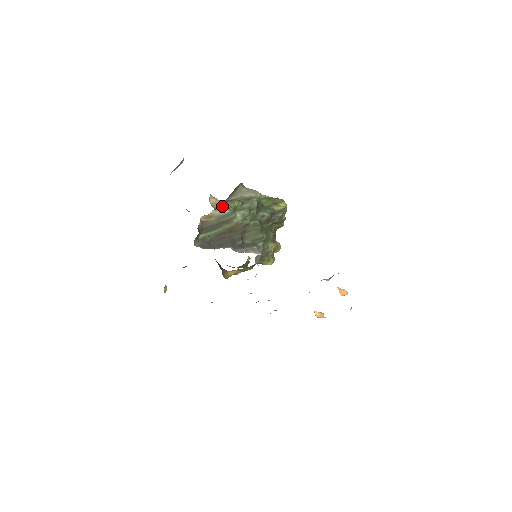
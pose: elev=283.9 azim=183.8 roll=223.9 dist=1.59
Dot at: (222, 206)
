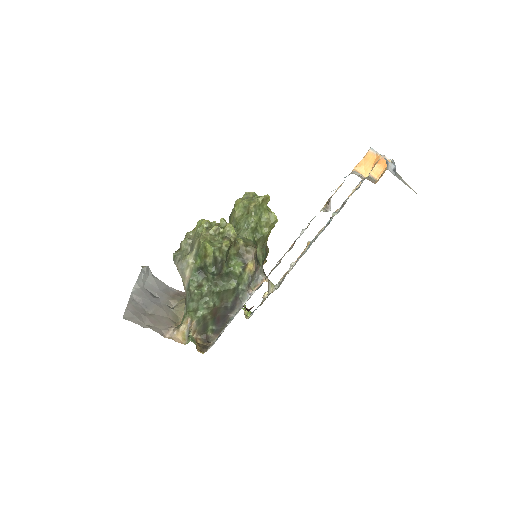
Dot at: (188, 330)
